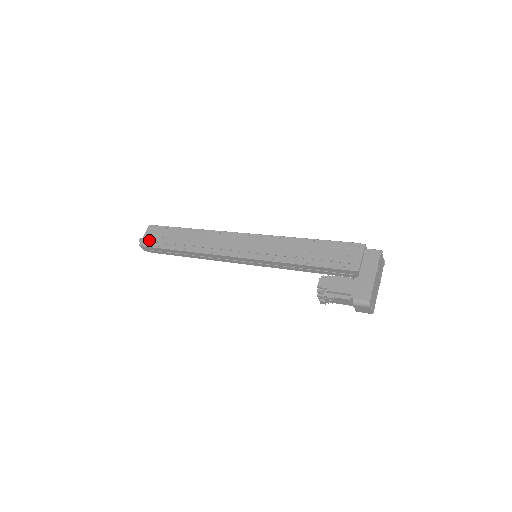
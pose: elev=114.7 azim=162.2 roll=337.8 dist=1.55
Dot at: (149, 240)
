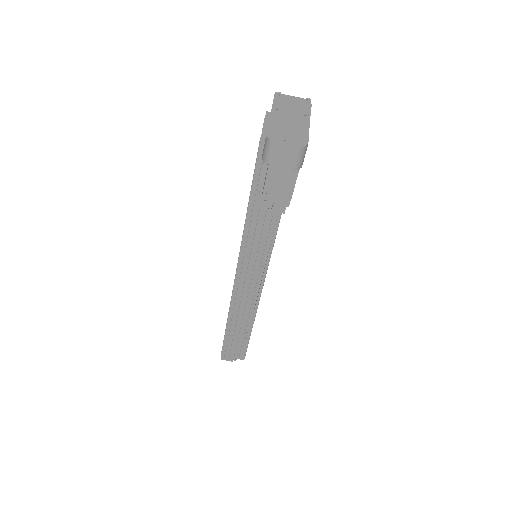
Dot at: occluded
